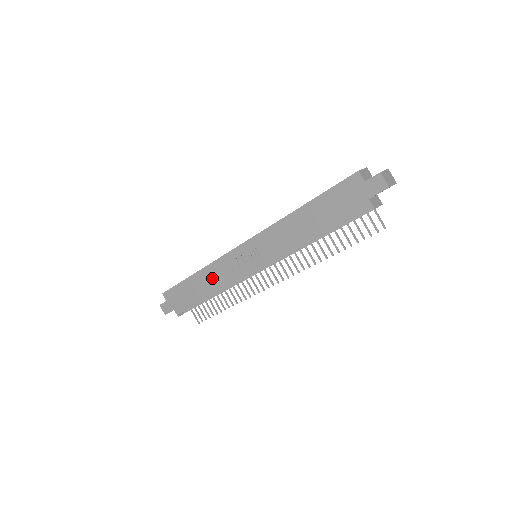
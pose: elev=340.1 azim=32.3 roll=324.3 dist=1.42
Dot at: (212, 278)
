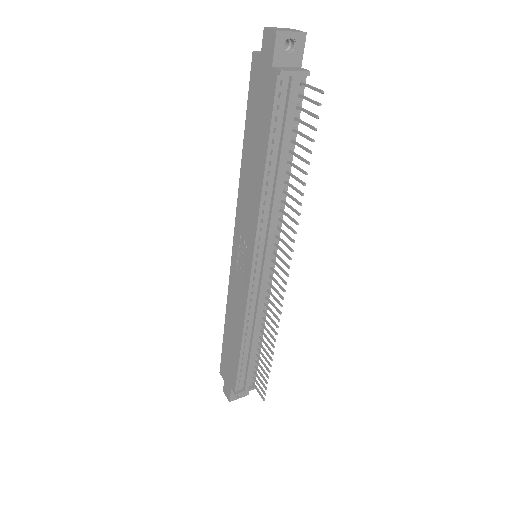
Dot at: (234, 315)
